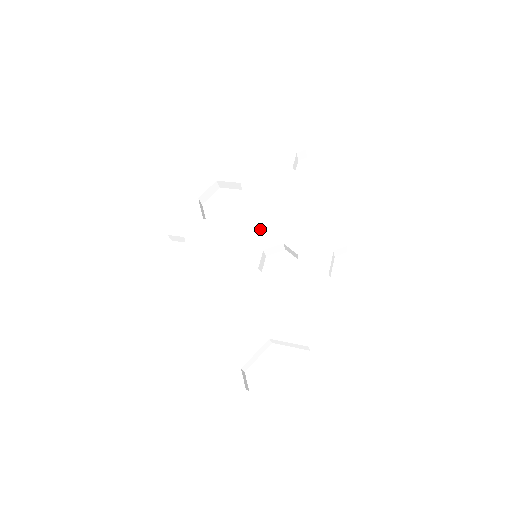
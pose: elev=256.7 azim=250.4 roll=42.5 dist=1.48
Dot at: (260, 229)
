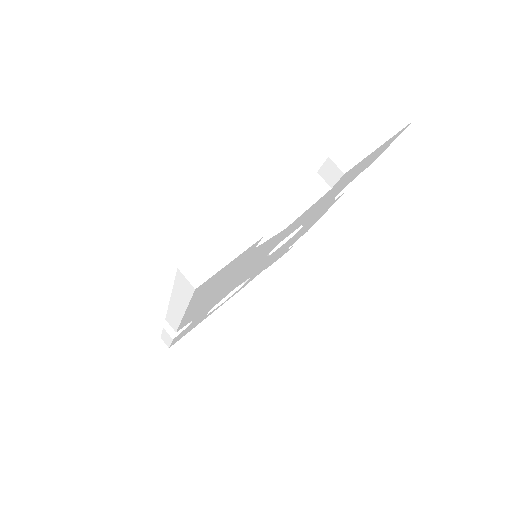
Dot at: occluded
